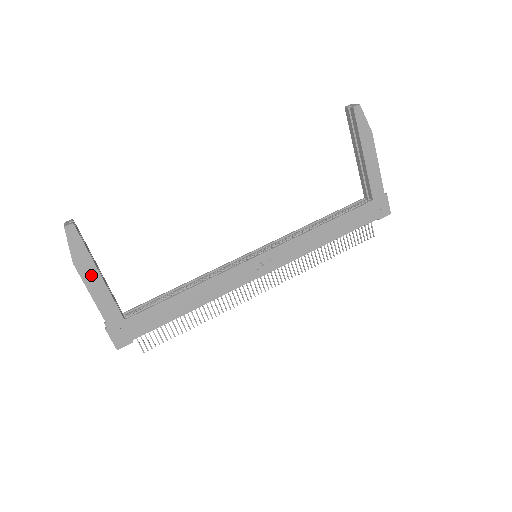
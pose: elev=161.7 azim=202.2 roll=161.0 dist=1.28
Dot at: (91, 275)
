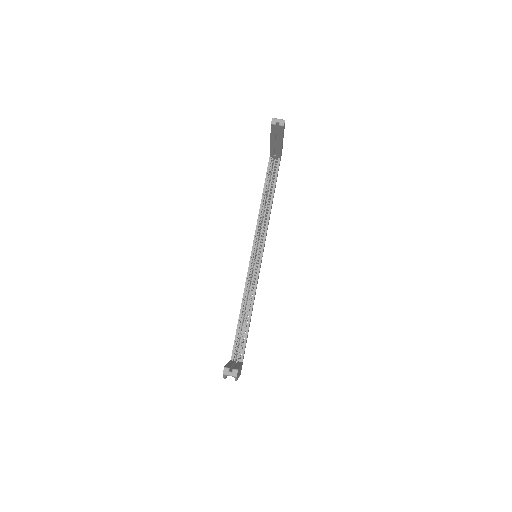
Dot at: occluded
